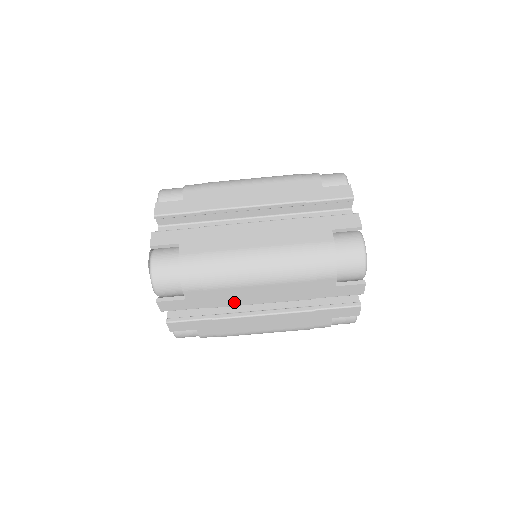
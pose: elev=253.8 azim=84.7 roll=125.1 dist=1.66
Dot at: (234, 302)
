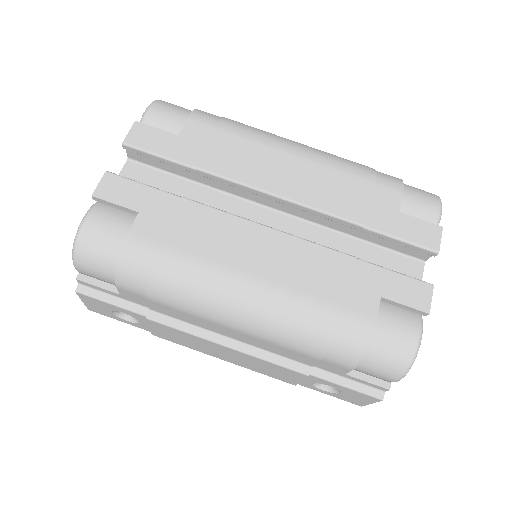
Dot at: (242, 173)
